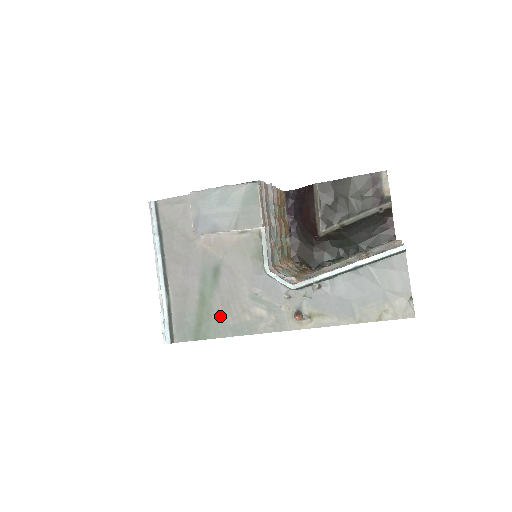
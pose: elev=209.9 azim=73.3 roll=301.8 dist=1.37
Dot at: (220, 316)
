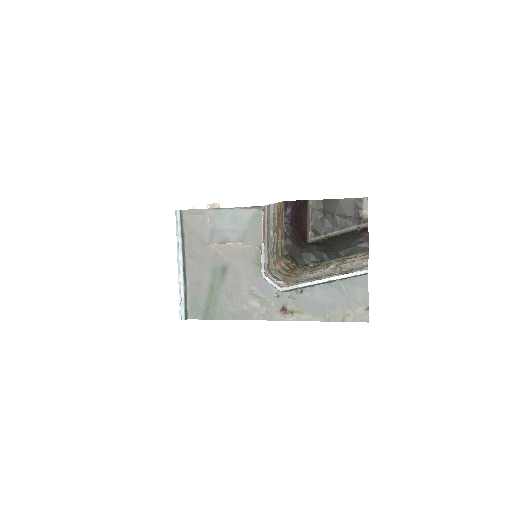
Dot at: (224, 304)
